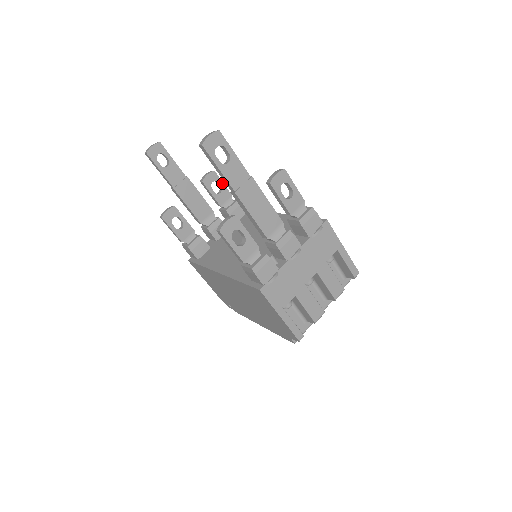
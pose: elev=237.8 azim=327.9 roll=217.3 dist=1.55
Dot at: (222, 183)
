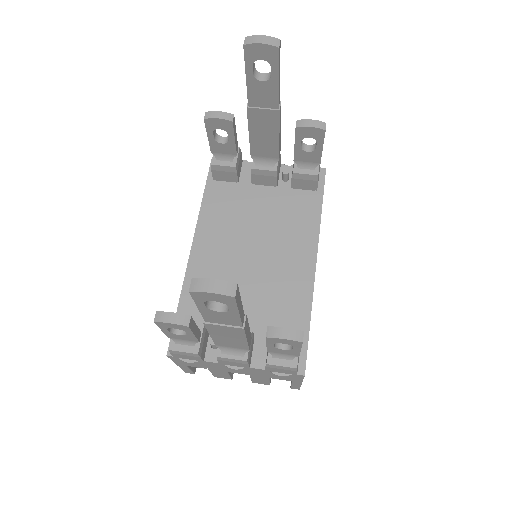
Dot at: (322, 146)
